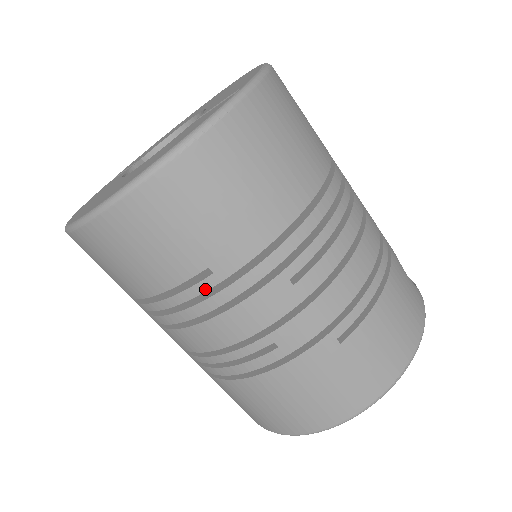
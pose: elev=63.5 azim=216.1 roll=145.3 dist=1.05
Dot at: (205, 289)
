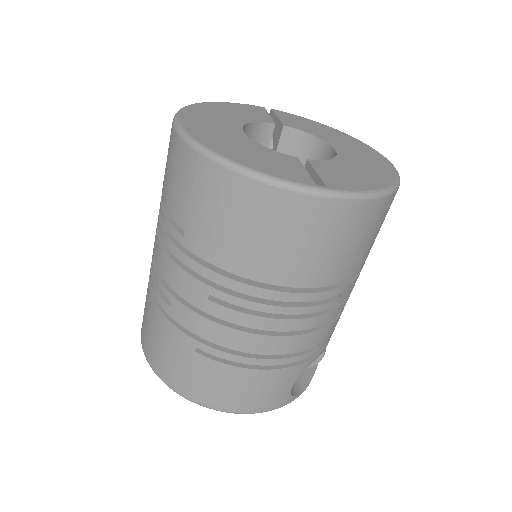
Dot at: (174, 236)
